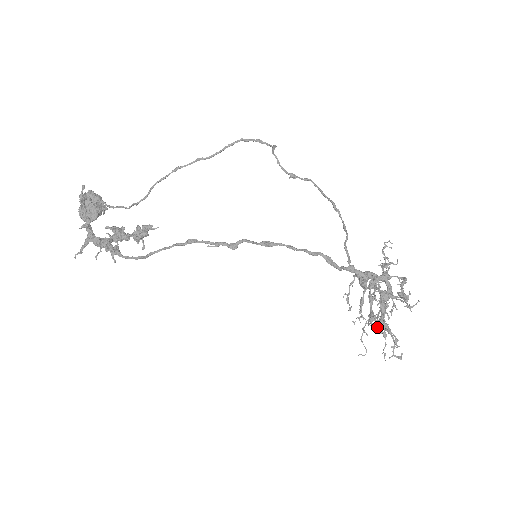
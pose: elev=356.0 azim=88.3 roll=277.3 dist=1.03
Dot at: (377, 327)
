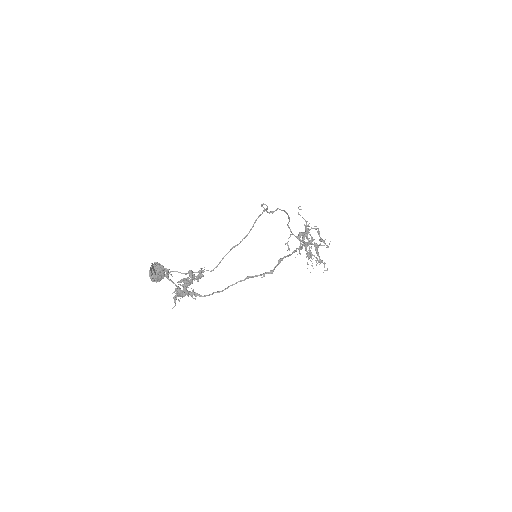
Dot at: occluded
